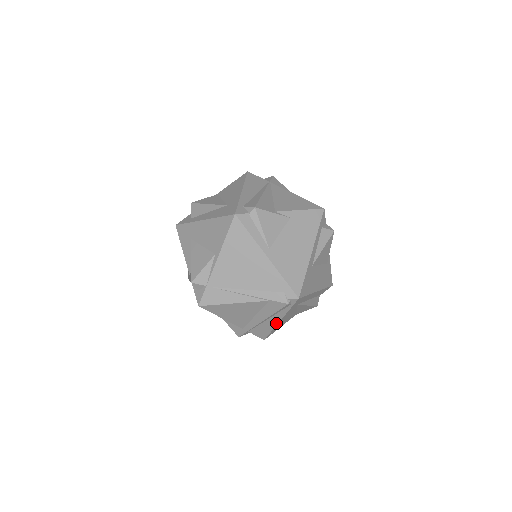
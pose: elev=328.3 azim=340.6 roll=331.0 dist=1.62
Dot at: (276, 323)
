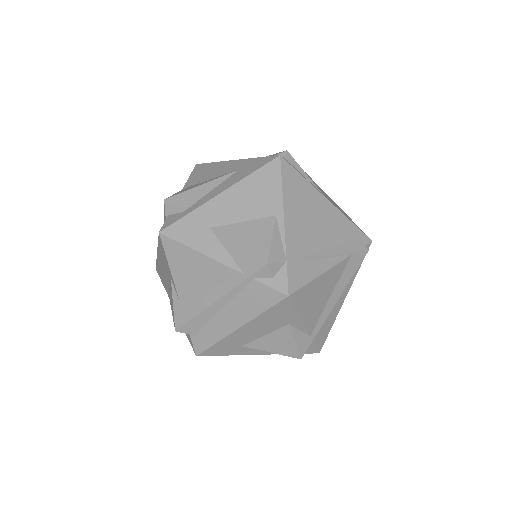
Dot at: (340, 306)
